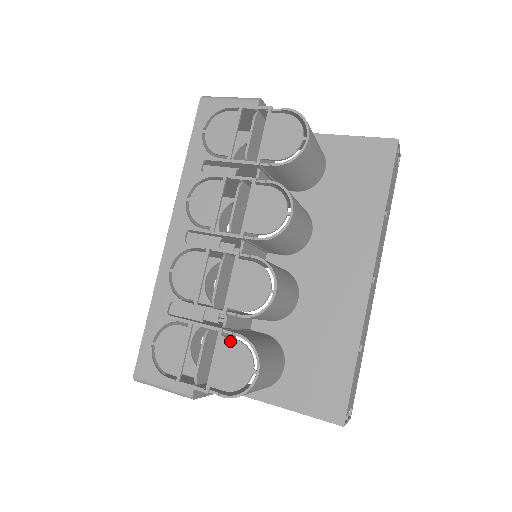
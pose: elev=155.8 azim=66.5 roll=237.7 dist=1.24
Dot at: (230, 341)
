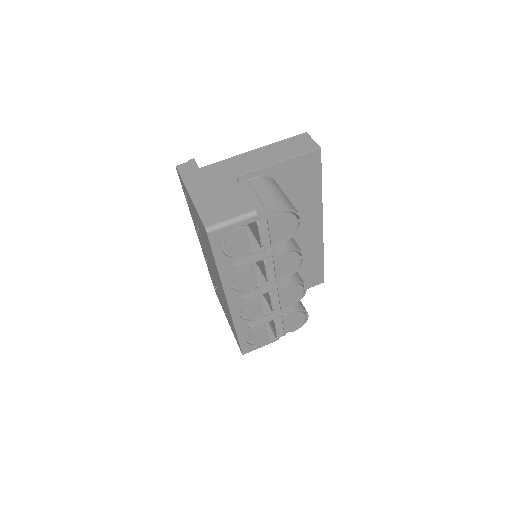
Dot at: (290, 316)
